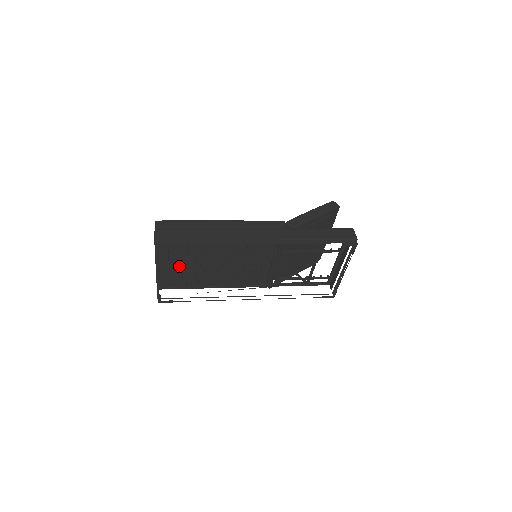
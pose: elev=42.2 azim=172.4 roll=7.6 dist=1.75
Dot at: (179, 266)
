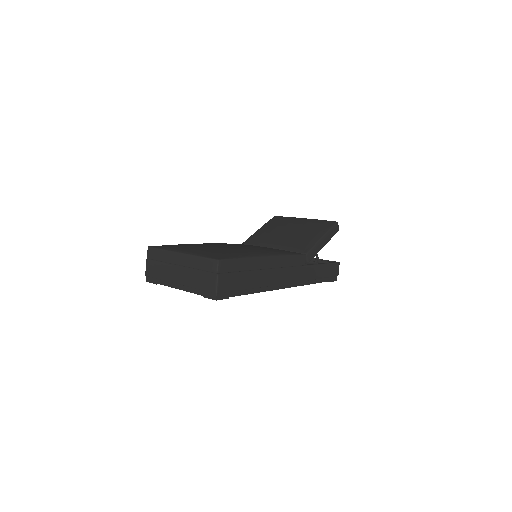
Dot at: occluded
